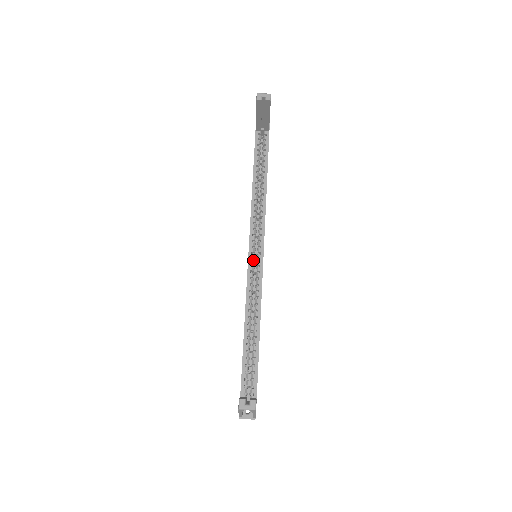
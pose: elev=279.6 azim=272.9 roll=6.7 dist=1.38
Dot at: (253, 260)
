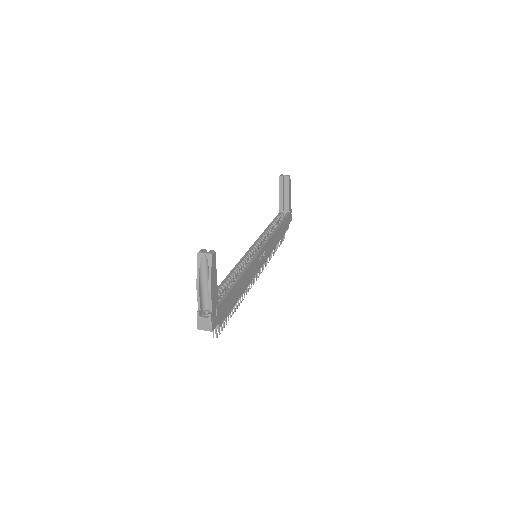
Dot at: (252, 253)
